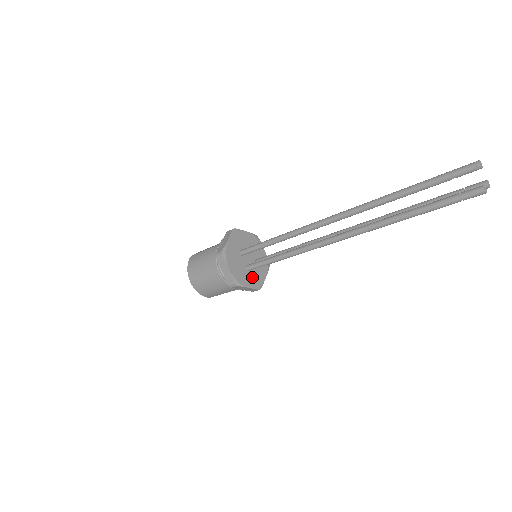
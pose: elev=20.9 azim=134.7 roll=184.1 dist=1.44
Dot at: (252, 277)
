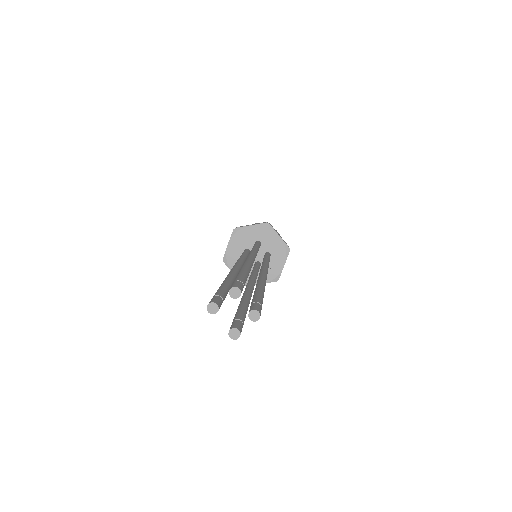
Dot at: occluded
